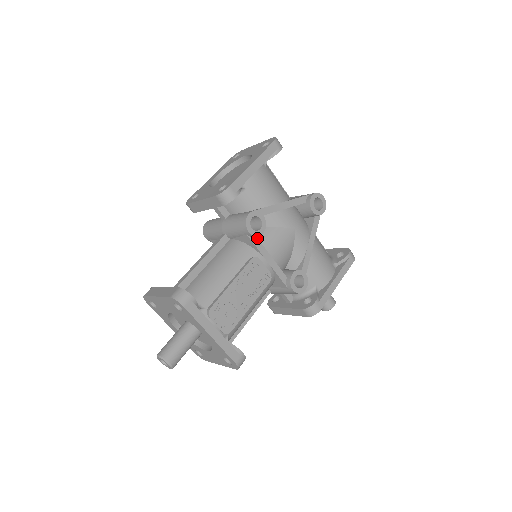
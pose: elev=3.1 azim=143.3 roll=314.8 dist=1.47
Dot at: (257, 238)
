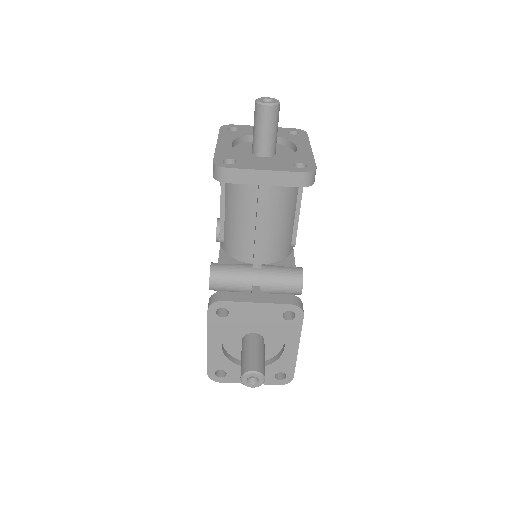
Dot at: occluded
